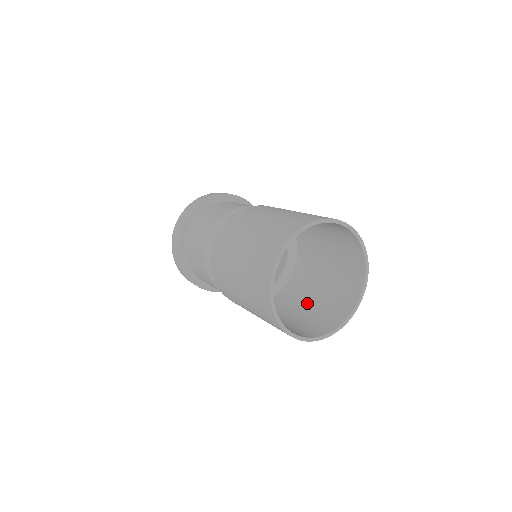
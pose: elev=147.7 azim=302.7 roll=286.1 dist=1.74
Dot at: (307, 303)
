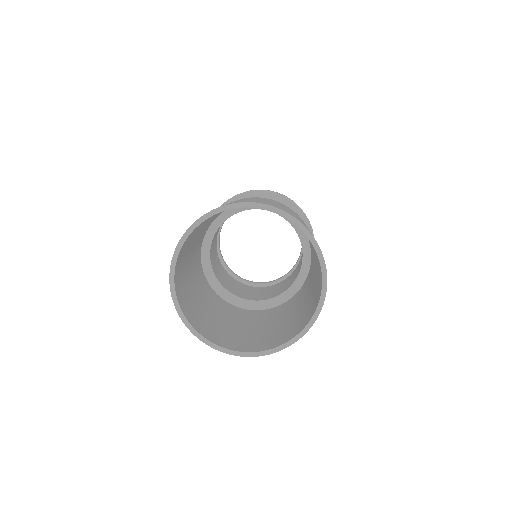
Dot at: (278, 321)
